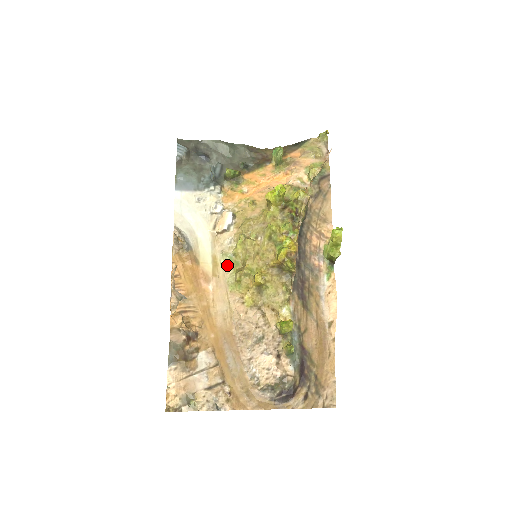
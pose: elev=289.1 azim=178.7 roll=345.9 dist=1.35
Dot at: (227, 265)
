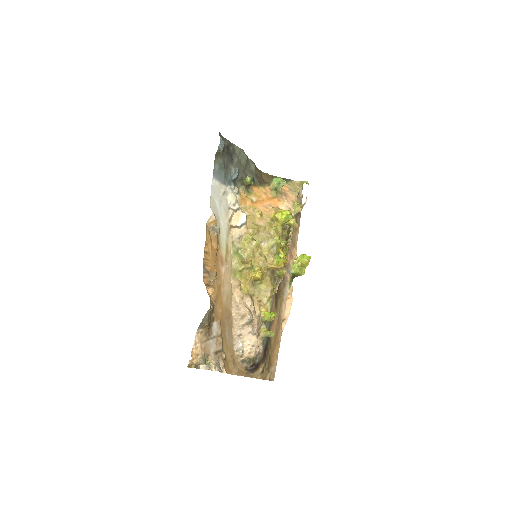
Dot at: (234, 255)
